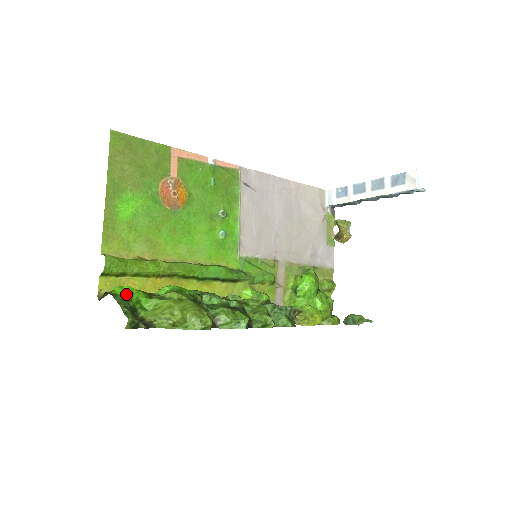
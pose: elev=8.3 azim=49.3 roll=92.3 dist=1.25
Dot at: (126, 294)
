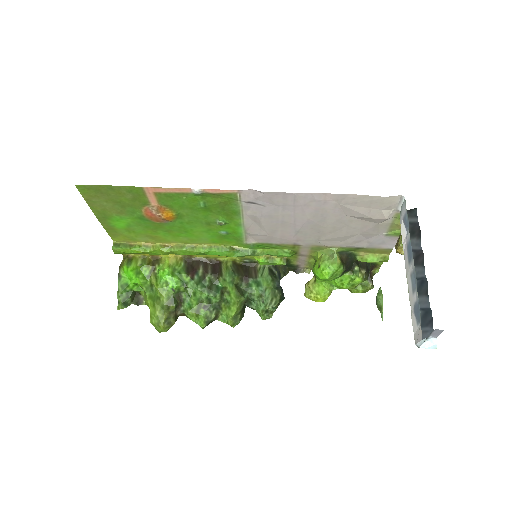
Dot at: (128, 277)
